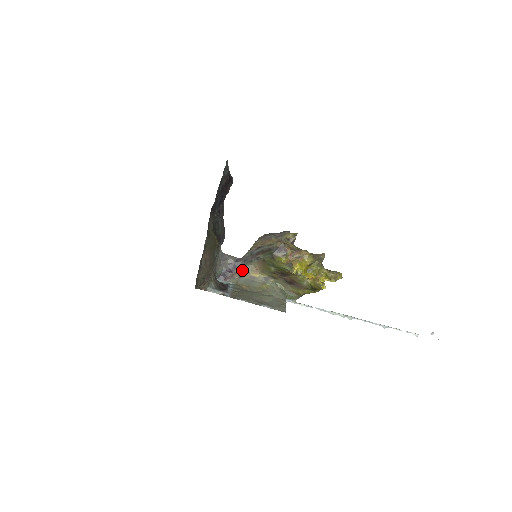
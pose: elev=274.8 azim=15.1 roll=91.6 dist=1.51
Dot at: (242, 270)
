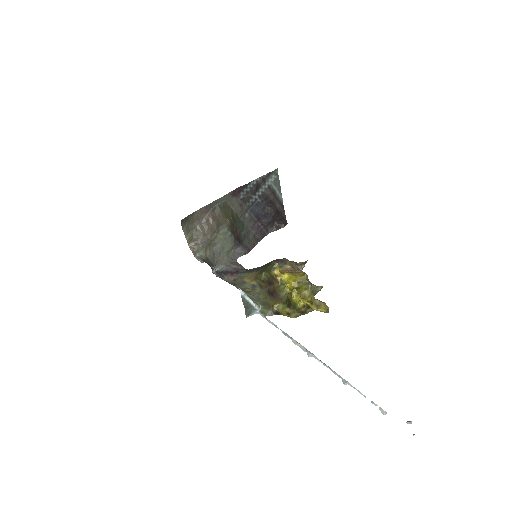
Dot at: (240, 275)
